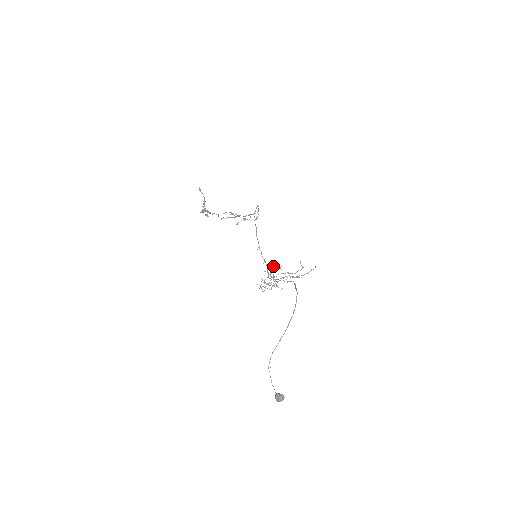
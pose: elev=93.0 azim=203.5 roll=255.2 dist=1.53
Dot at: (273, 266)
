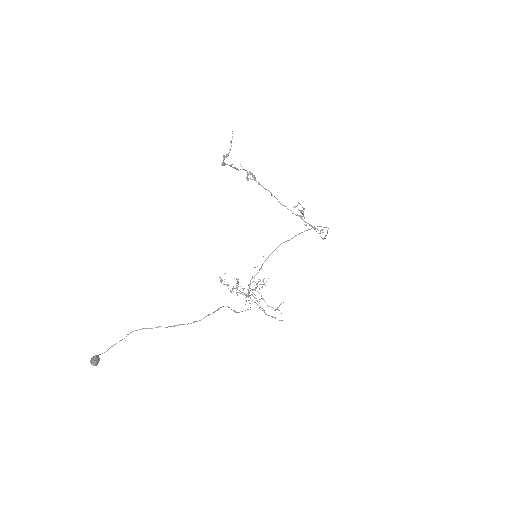
Dot at: (259, 279)
